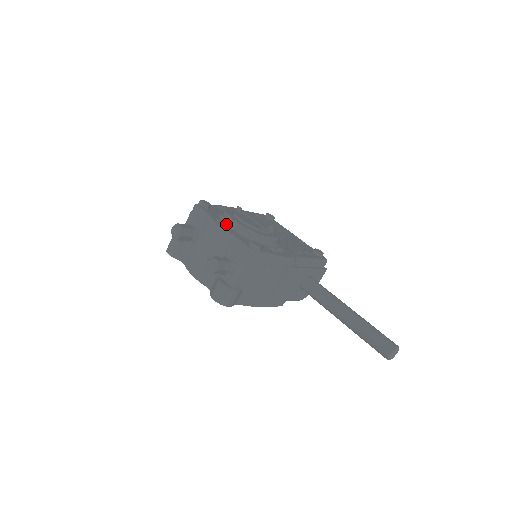
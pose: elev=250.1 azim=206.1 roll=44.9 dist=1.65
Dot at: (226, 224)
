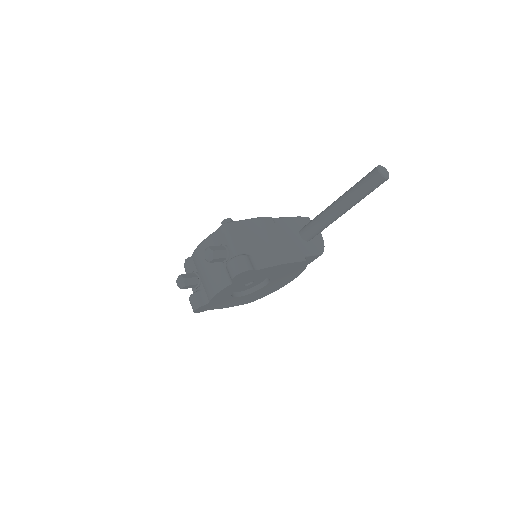
Dot at: occluded
